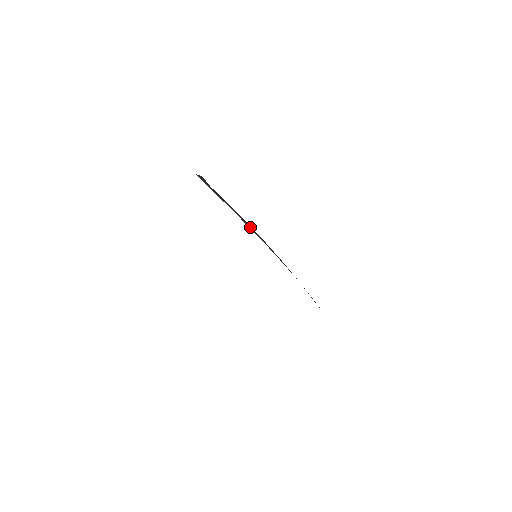
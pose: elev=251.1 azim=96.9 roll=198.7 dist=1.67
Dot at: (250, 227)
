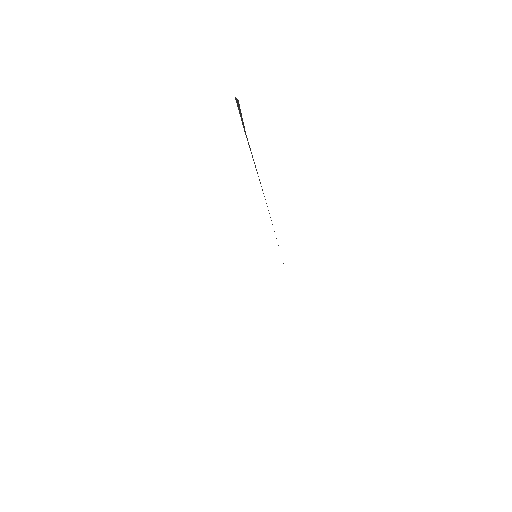
Dot at: occluded
